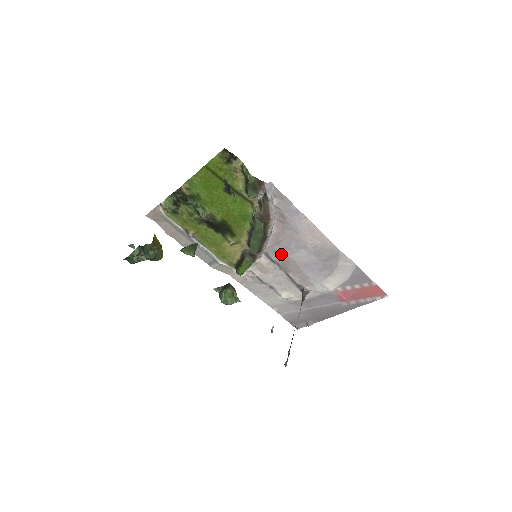
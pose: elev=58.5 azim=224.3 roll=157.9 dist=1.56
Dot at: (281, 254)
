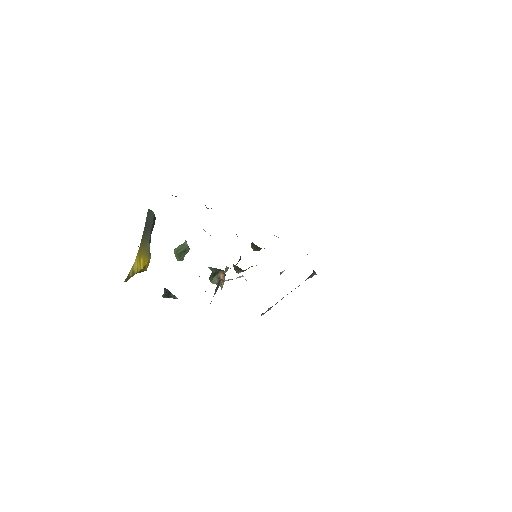
Dot at: occluded
